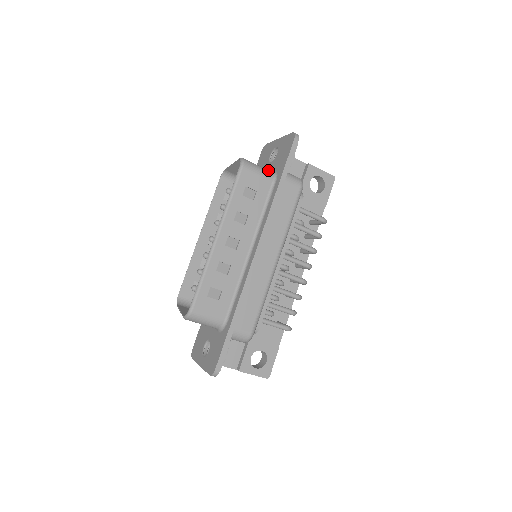
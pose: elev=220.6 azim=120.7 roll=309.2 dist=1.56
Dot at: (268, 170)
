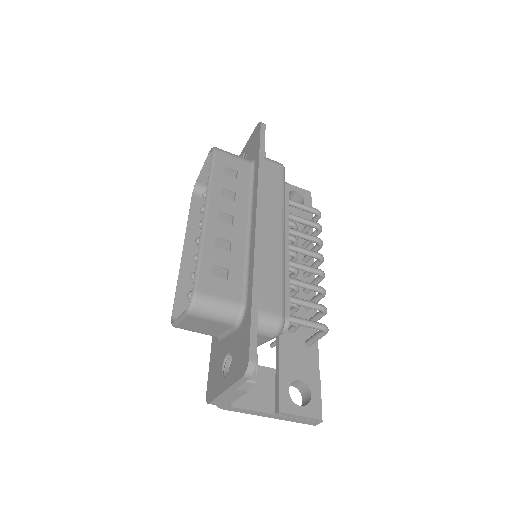
Dot at: occluded
